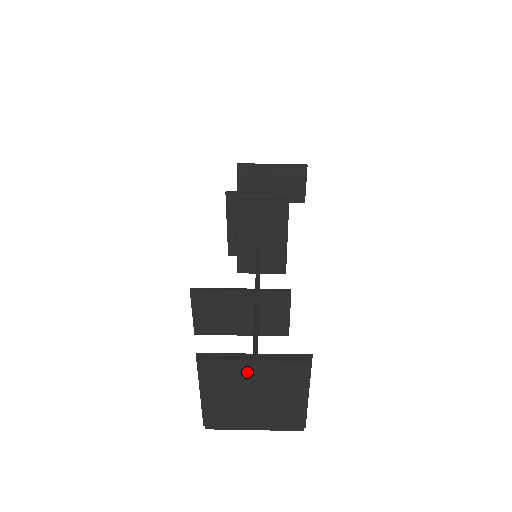
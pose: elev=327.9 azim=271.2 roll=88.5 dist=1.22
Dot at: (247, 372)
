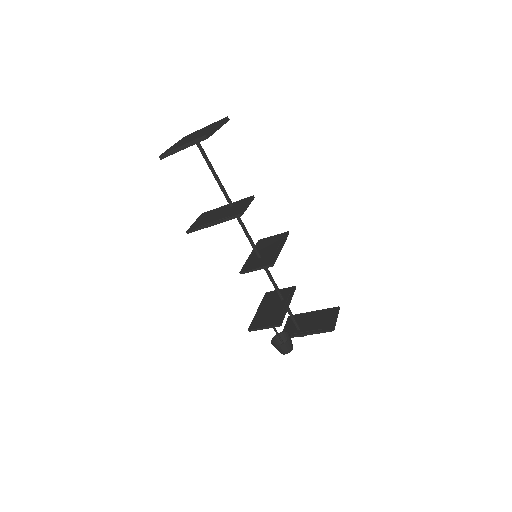
Dot at: occluded
